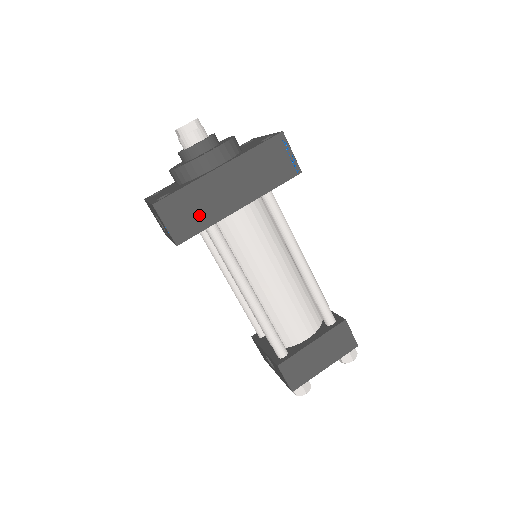
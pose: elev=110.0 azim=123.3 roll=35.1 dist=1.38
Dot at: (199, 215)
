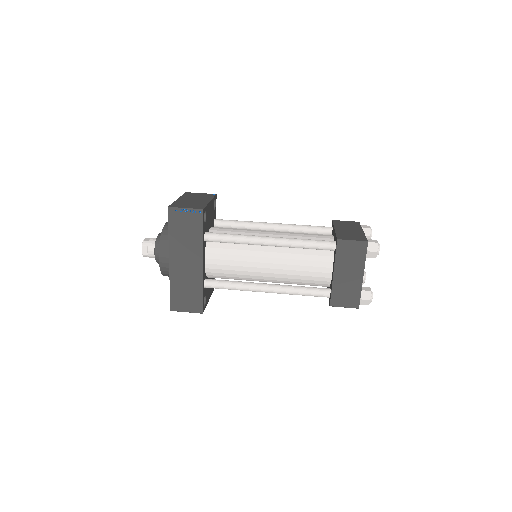
Dot at: (192, 291)
